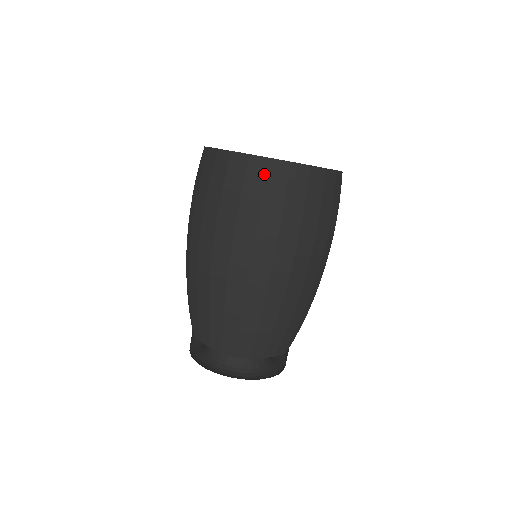
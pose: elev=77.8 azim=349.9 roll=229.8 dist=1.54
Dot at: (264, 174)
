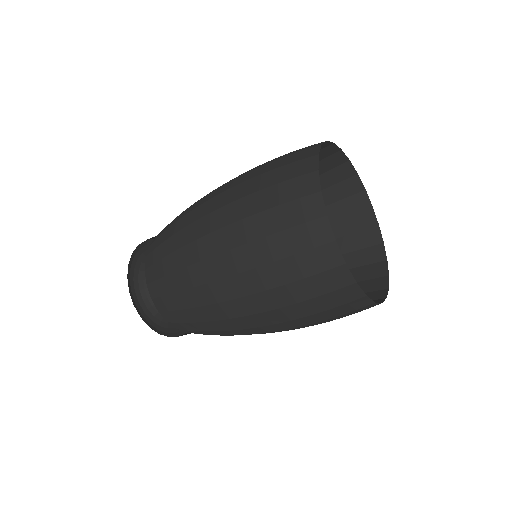
Dot at: occluded
